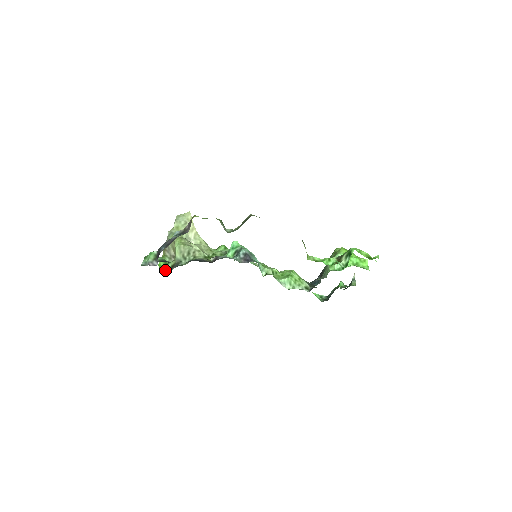
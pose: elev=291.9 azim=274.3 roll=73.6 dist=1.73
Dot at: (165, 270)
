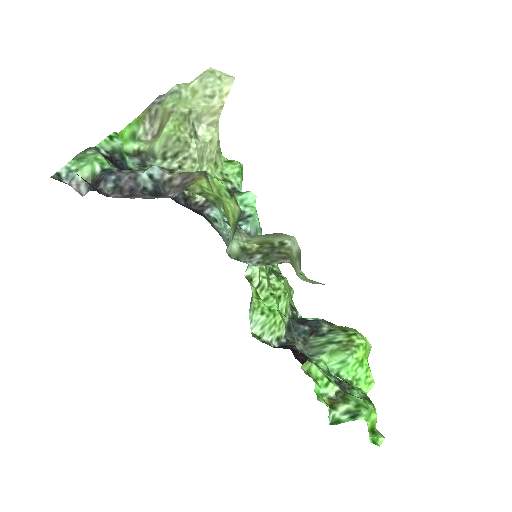
Dot at: occluded
